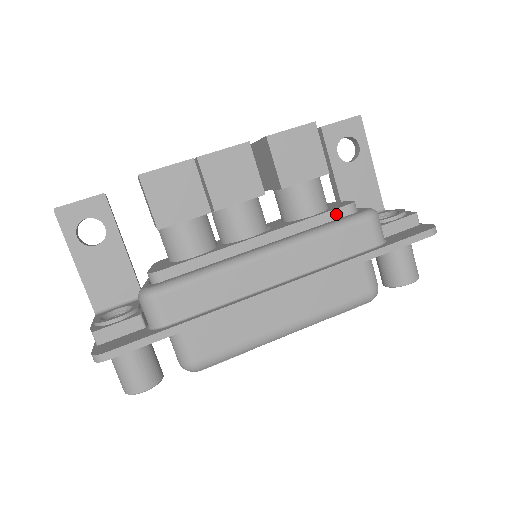
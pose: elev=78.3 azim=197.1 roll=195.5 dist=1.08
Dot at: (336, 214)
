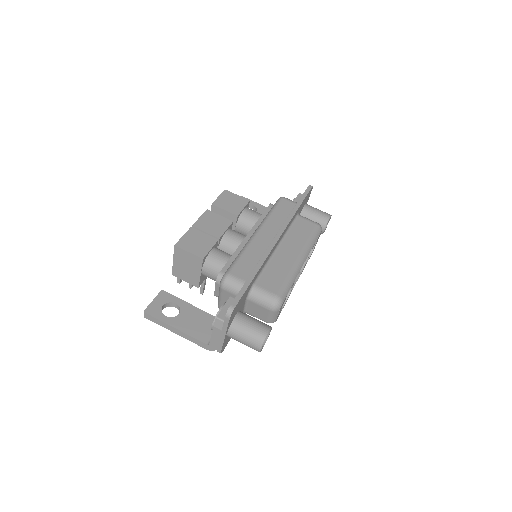
Dot at: (269, 210)
